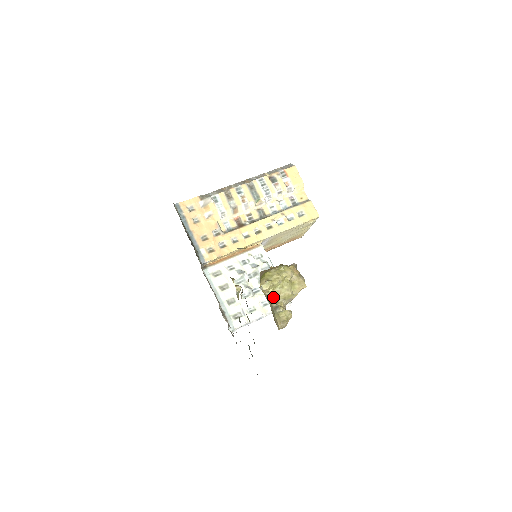
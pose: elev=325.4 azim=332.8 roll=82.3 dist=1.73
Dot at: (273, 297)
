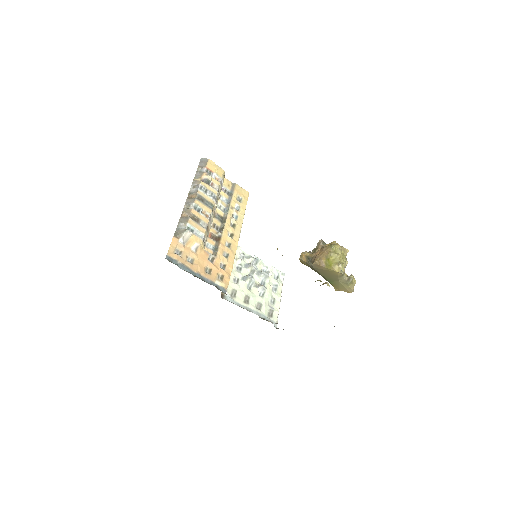
Dot at: occluded
